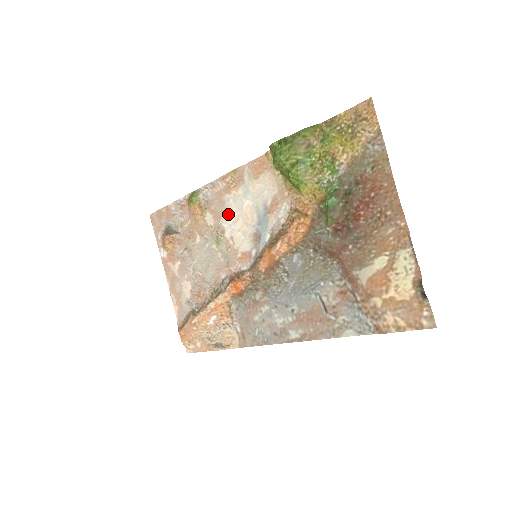
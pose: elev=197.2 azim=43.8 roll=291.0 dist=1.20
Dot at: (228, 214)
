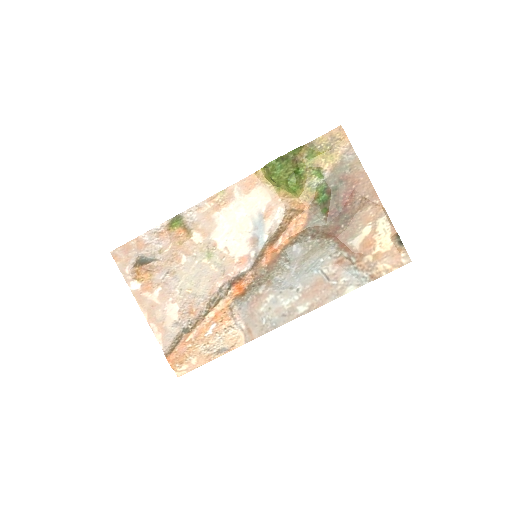
Dot at: (219, 228)
